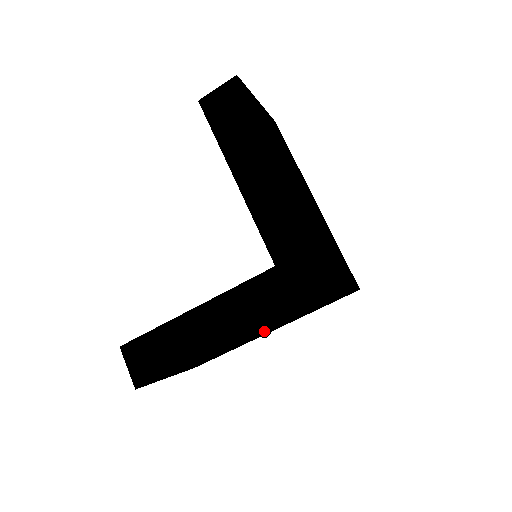
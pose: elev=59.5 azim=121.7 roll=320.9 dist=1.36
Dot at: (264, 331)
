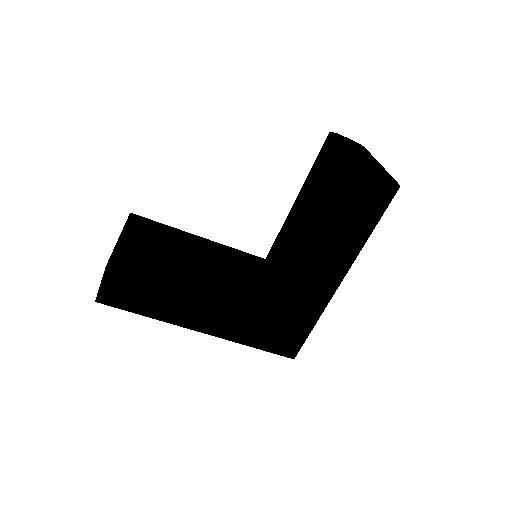
Dot at: occluded
